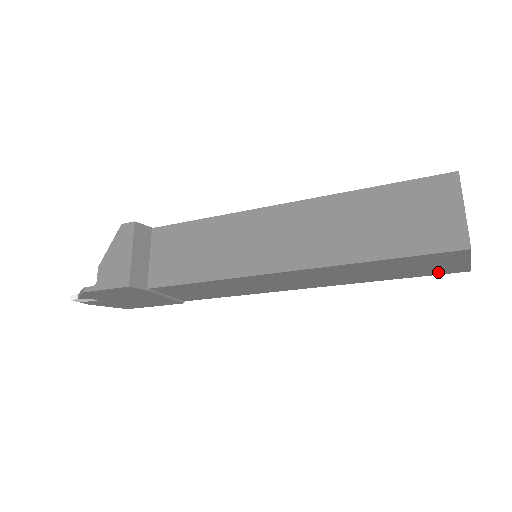
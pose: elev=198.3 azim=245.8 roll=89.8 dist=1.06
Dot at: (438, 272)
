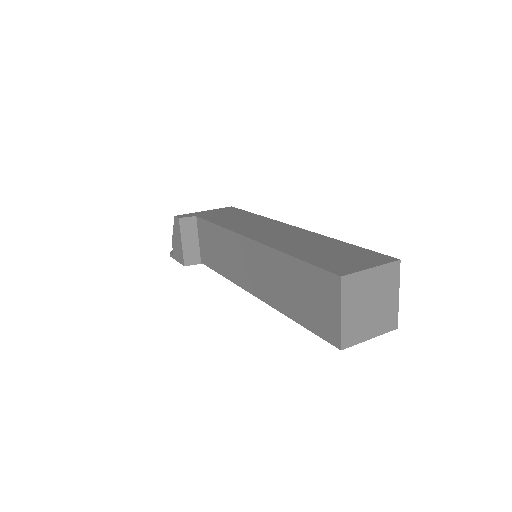
Dot at: occluded
